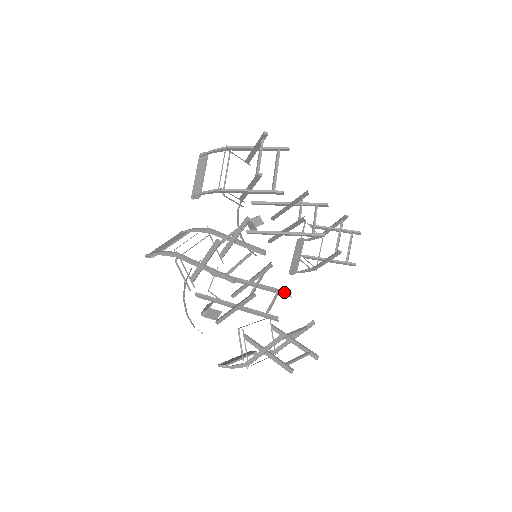
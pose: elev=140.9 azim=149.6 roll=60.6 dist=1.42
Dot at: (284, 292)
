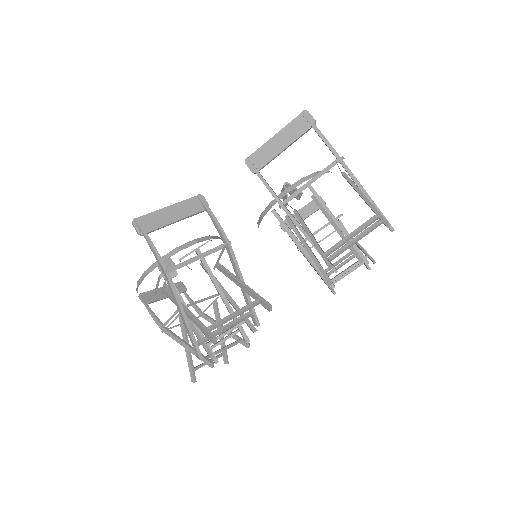
Dot at: (245, 336)
